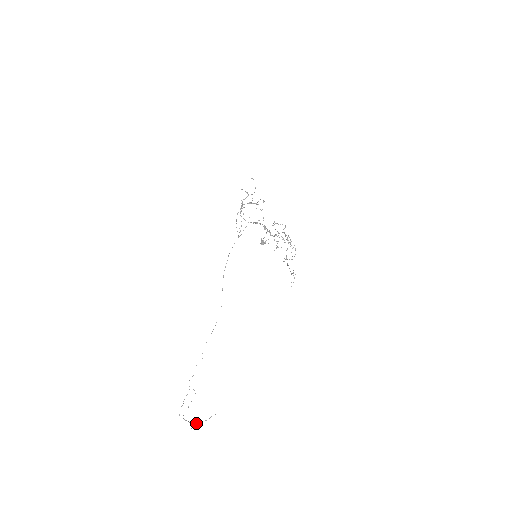
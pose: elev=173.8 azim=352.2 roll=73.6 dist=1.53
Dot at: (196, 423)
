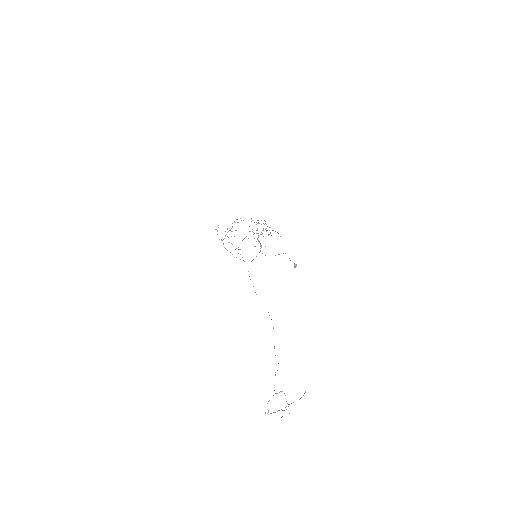
Dot at: occluded
